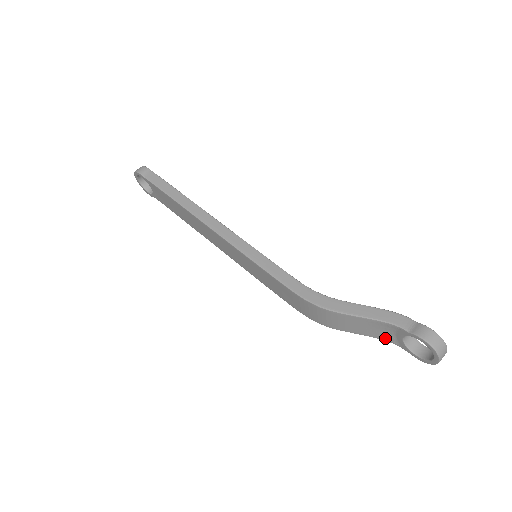
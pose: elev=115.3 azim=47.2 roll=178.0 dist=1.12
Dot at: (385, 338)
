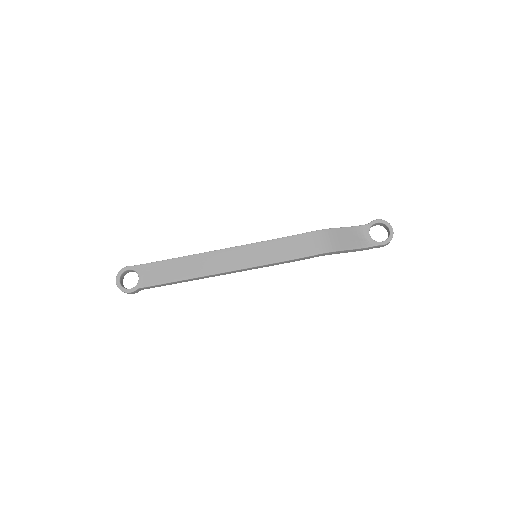
Dot at: (362, 245)
